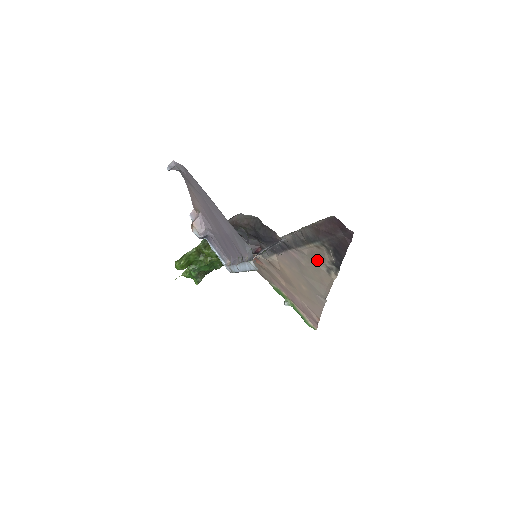
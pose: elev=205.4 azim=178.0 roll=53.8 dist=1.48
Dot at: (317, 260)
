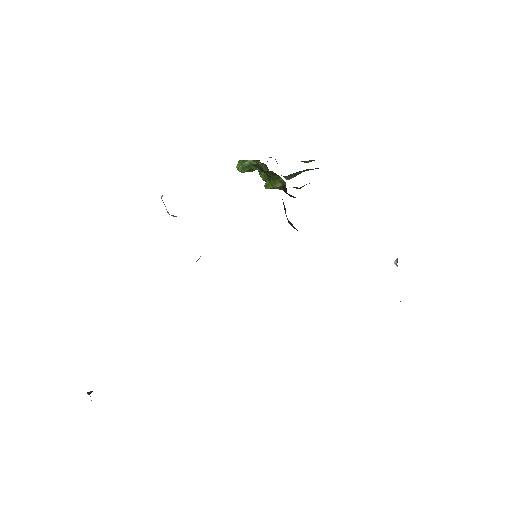
Dot at: occluded
